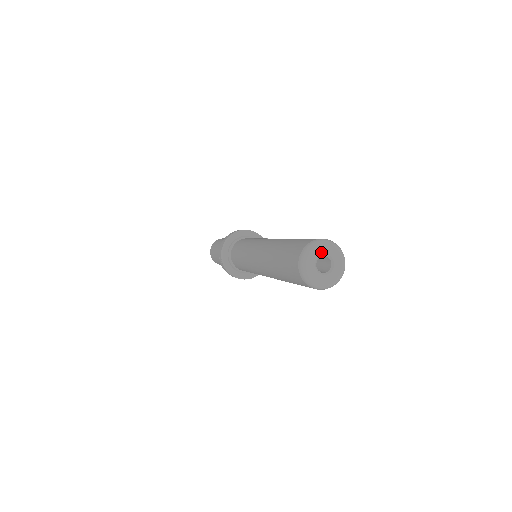
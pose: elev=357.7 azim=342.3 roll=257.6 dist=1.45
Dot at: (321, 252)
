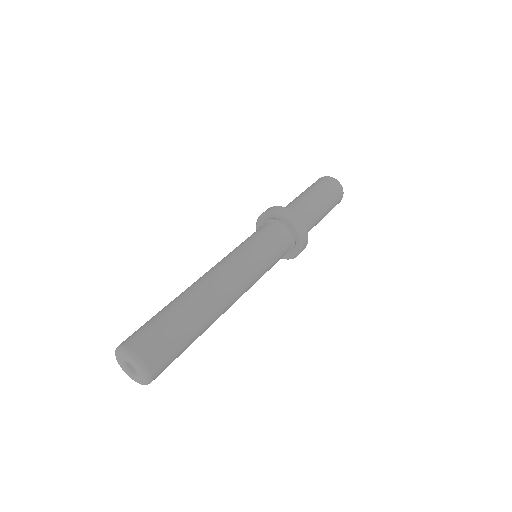
Dot at: (128, 361)
